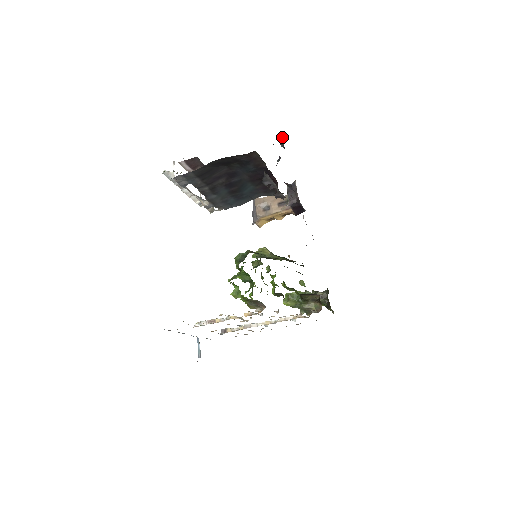
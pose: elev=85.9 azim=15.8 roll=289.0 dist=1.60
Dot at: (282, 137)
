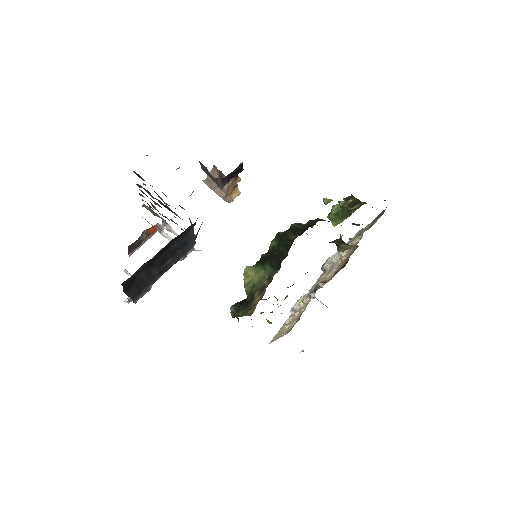
Dot at: occluded
